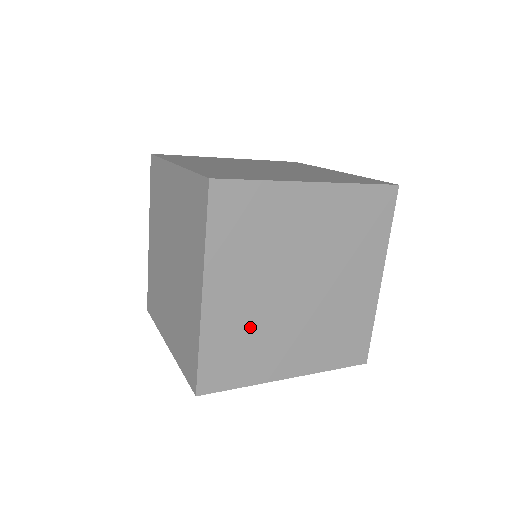
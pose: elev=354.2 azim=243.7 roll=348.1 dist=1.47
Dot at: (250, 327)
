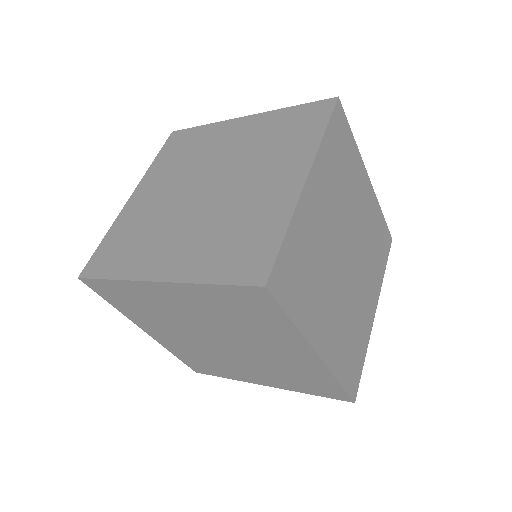
Dot at: occluded
